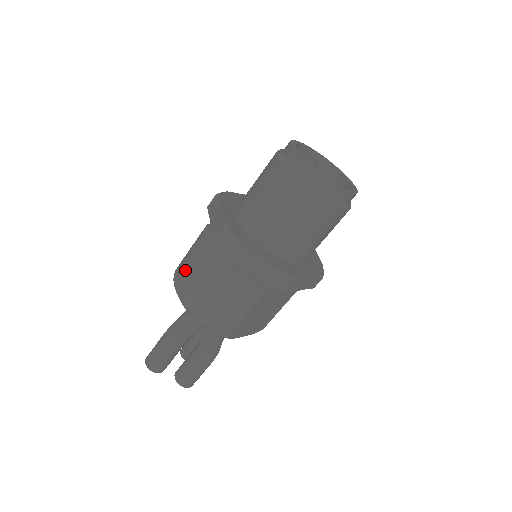
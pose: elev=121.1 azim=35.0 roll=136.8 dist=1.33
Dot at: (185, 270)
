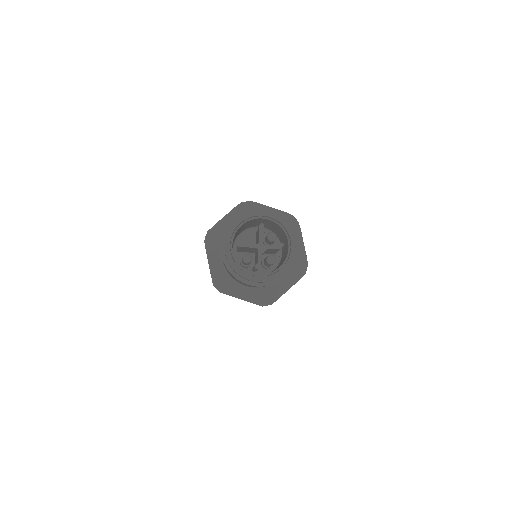
Dot at: occluded
